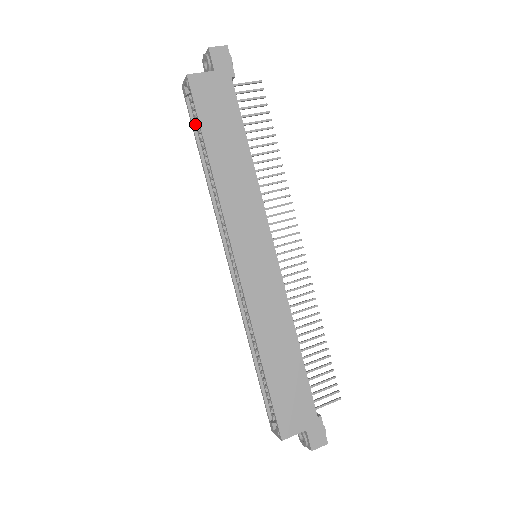
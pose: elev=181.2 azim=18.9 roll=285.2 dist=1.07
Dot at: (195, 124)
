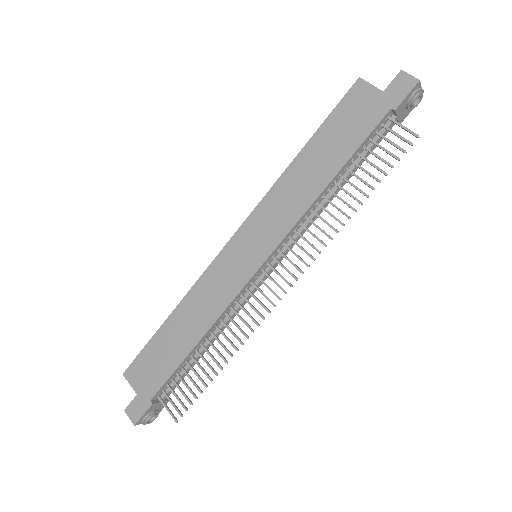
Dot at: occluded
